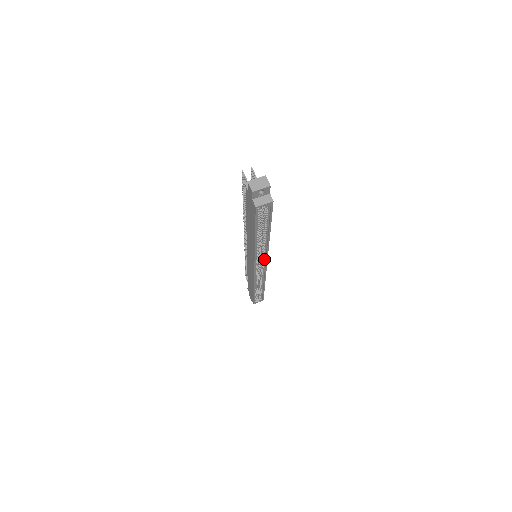
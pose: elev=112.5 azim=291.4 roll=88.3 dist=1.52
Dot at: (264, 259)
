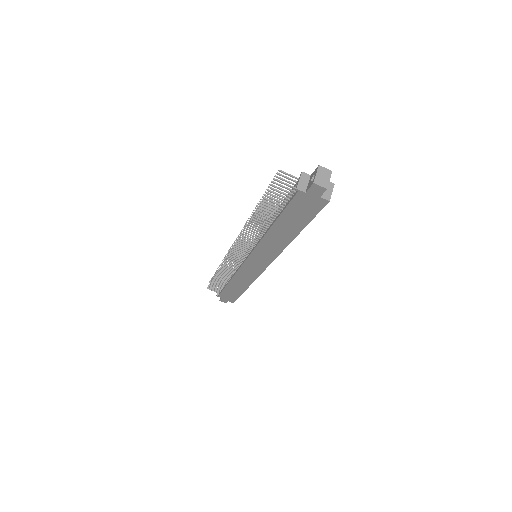
Dot at: occluded
